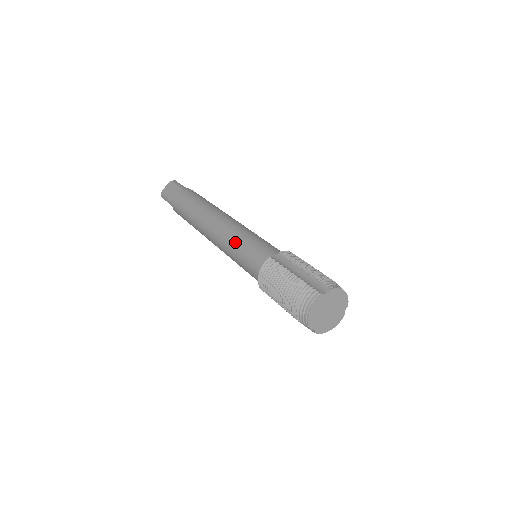
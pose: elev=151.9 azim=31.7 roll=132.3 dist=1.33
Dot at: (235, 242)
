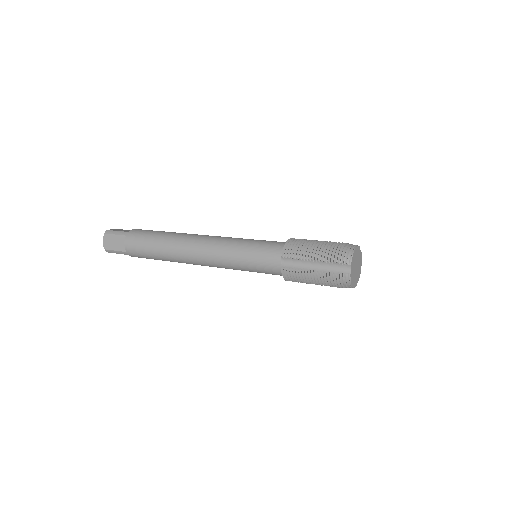
Dot at: (242, 238)
